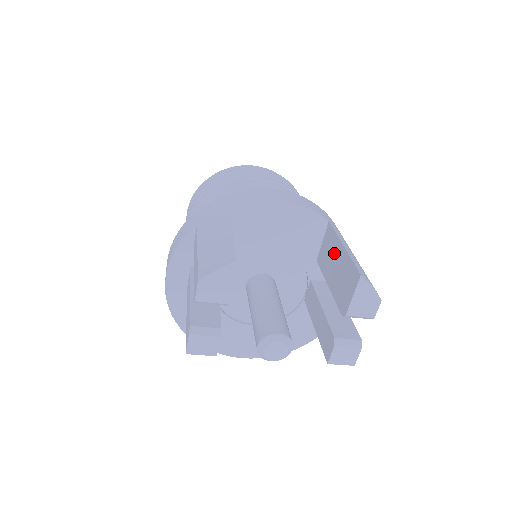
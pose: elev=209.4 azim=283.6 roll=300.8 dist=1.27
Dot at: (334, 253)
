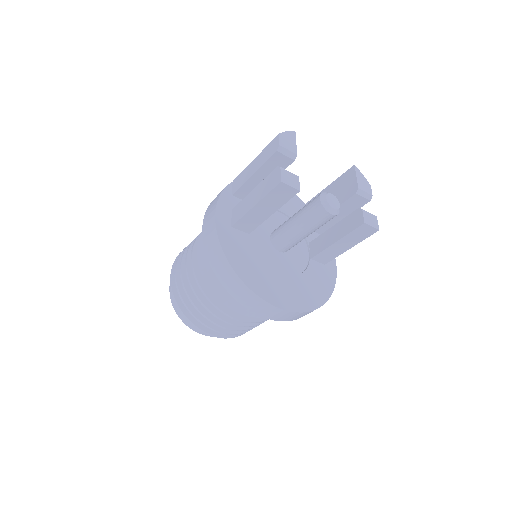
Dot at: occluded
